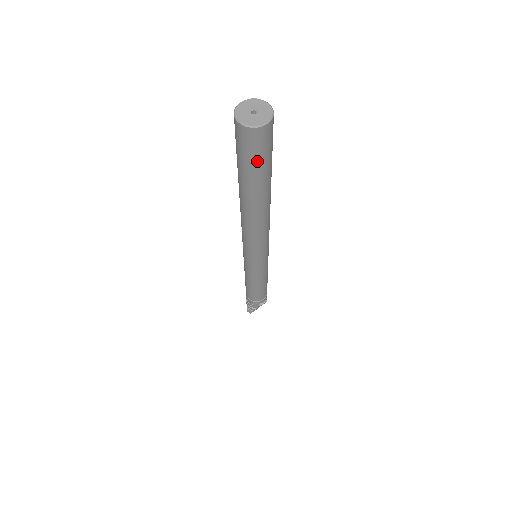
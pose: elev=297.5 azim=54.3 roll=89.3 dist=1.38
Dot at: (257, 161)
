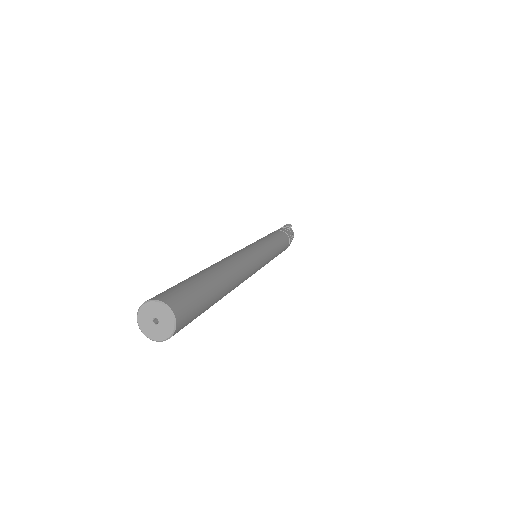
Dot at: occluded
